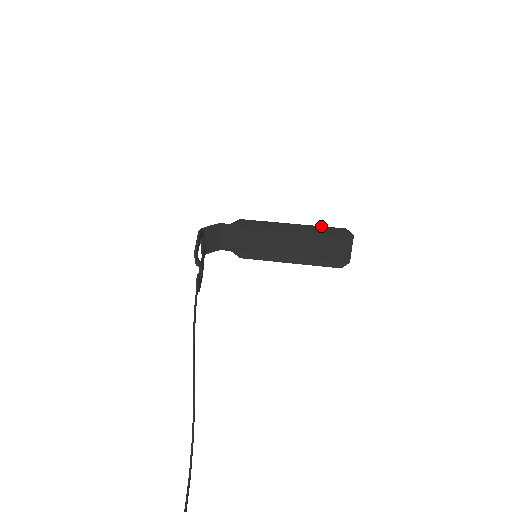
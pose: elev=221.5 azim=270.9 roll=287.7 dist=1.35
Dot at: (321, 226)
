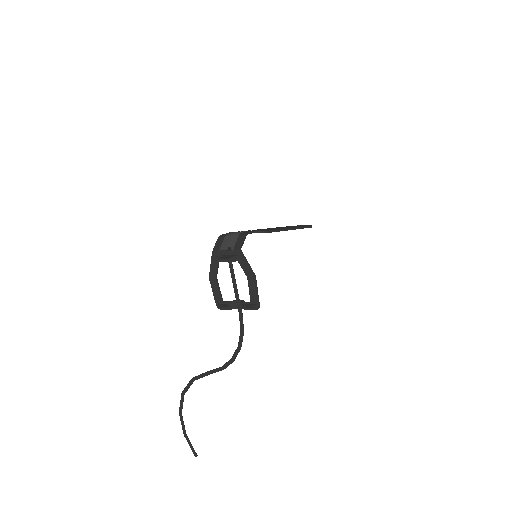
Dot at: (303, 227)
